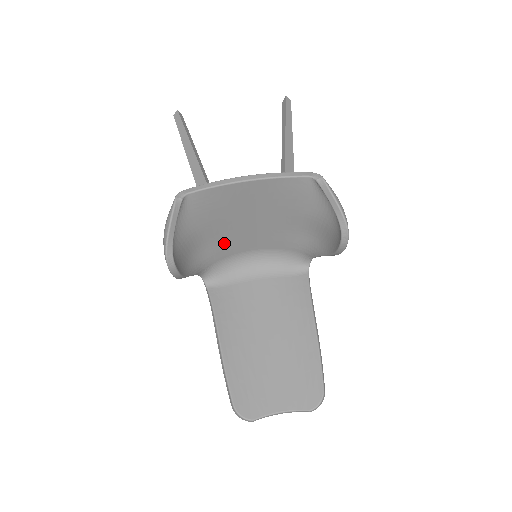
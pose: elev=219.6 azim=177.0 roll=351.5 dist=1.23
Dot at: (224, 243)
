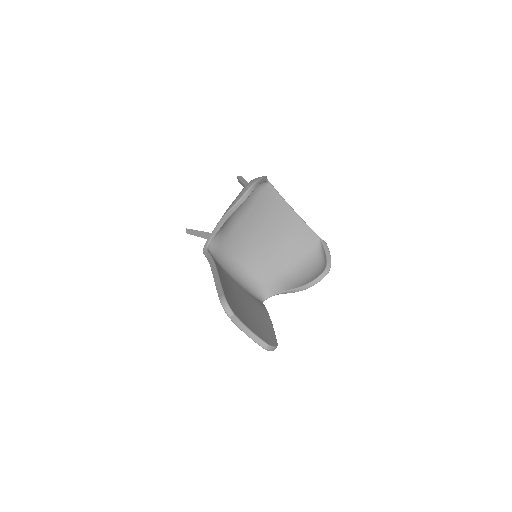
Dot at: (240, 236)
